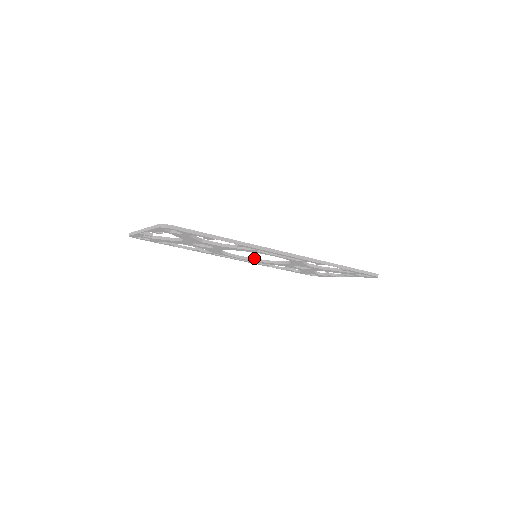
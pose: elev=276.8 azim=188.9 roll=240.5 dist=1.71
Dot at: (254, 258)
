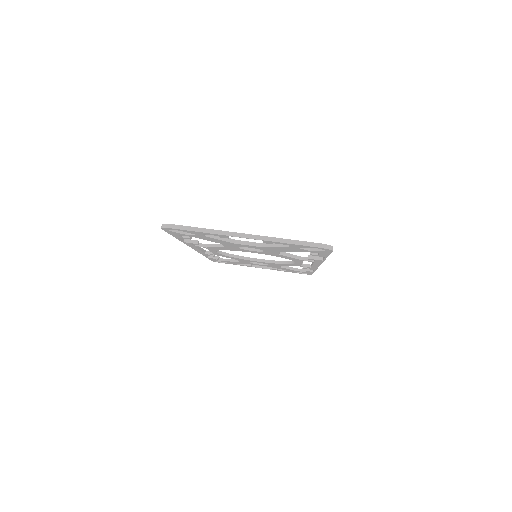
Dot at: occluded
